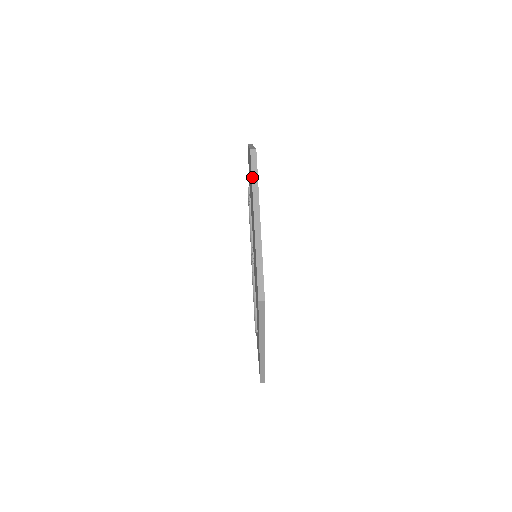
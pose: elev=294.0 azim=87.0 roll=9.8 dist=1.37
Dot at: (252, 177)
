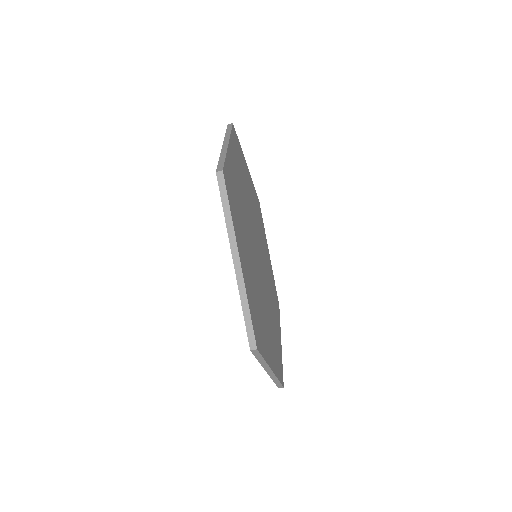
Dot at: (223, 207)
